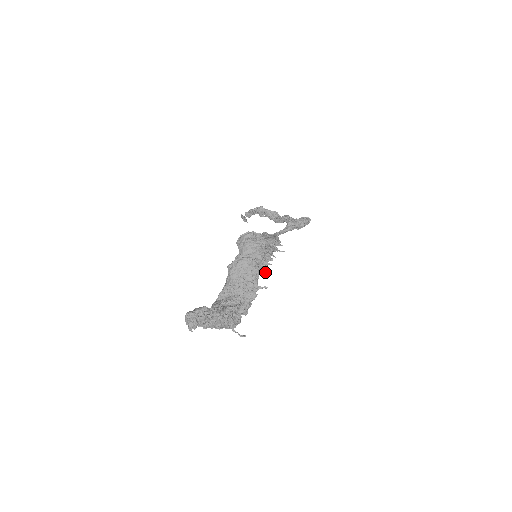
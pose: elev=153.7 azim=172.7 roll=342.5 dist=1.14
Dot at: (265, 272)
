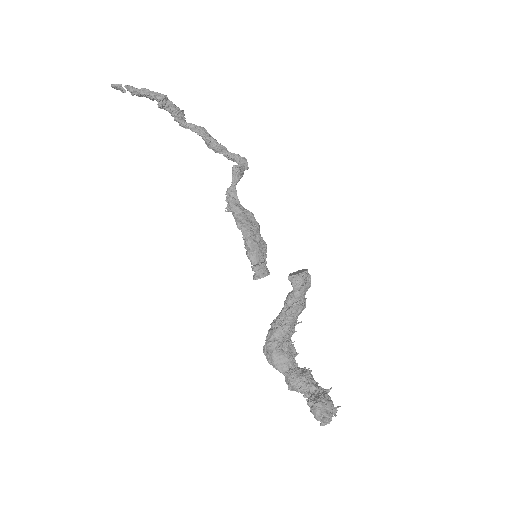
Dot at: occluded
